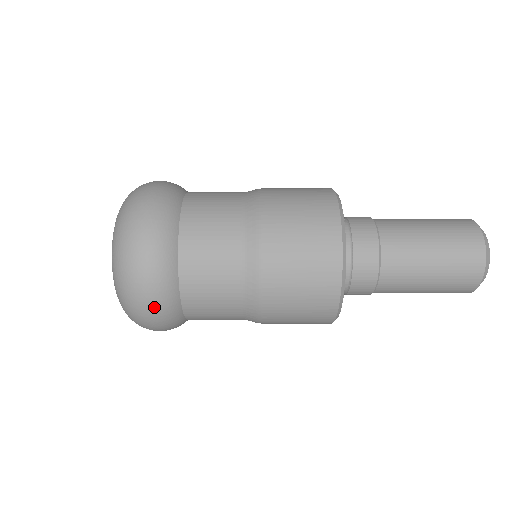
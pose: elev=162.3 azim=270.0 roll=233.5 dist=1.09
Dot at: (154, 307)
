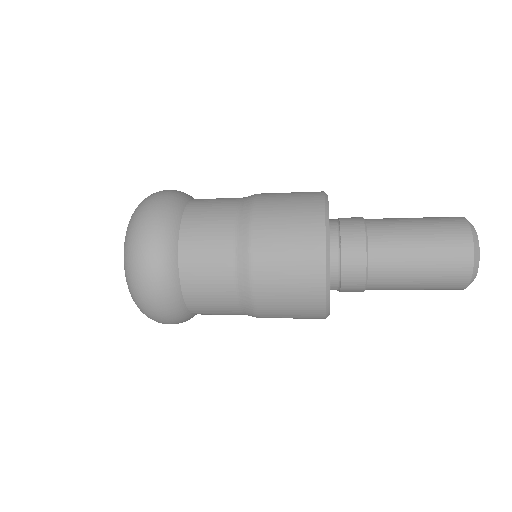
Dot at: (155, 222)
